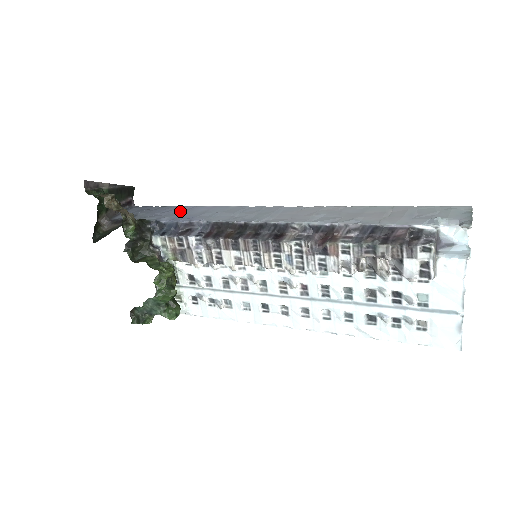
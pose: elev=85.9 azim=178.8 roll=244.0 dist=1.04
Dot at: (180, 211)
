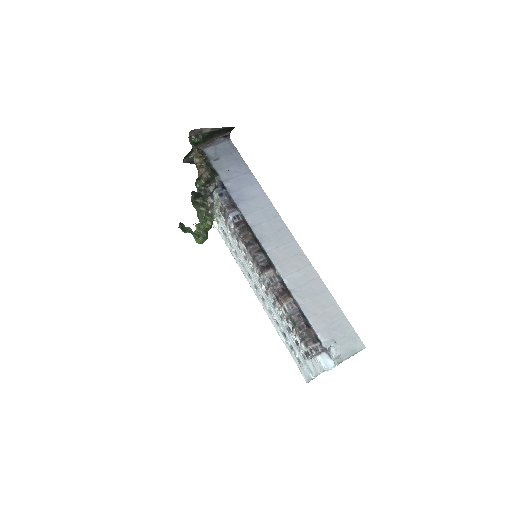
Dot at: (244, 180)
